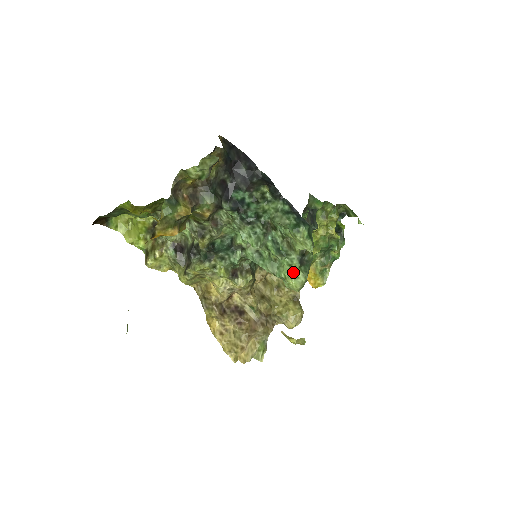
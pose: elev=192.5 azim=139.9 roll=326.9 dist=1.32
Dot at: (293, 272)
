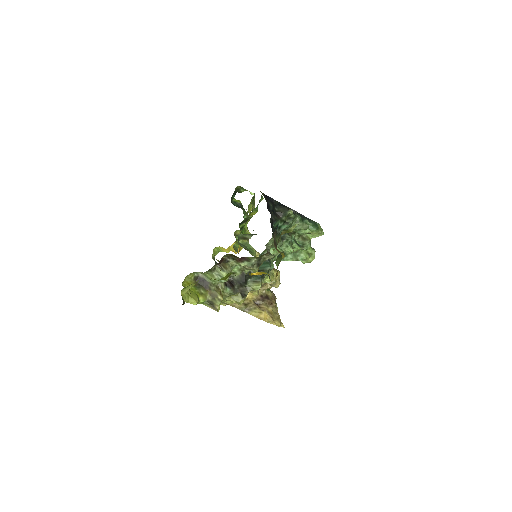
Dot at: (309, 253)
